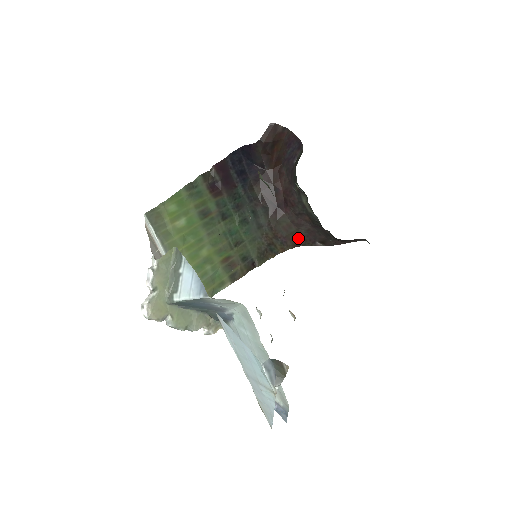
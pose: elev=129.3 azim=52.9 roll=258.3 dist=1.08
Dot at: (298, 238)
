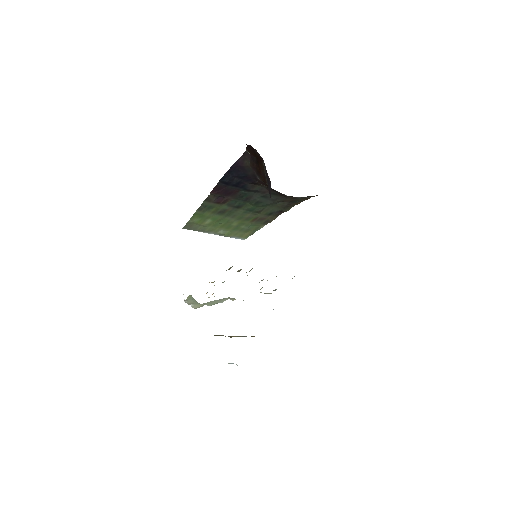
Dot at: occluded
